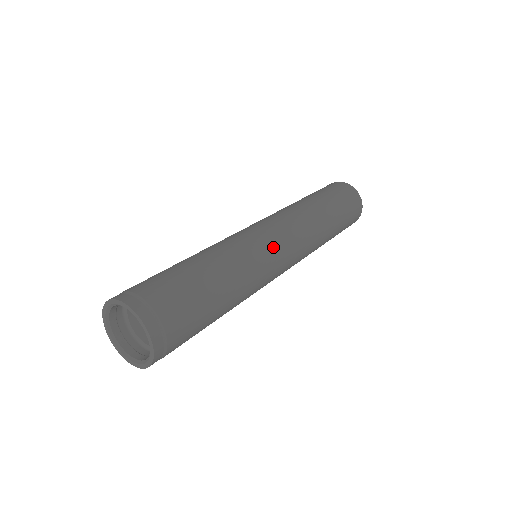
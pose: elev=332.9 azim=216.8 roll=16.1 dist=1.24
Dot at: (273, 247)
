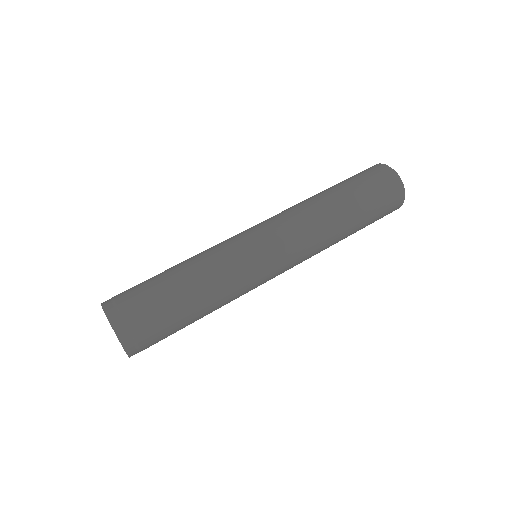
Dot at: (268, 276)
